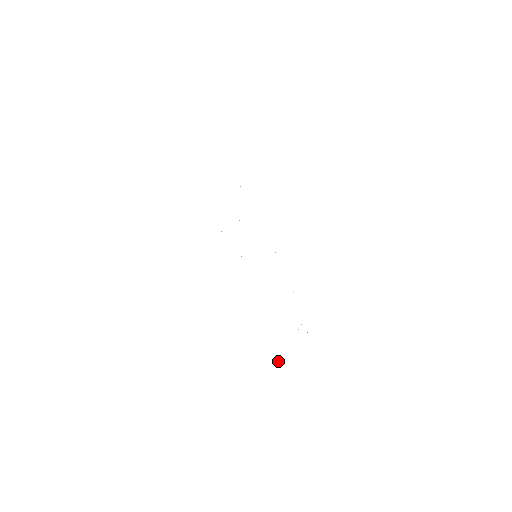
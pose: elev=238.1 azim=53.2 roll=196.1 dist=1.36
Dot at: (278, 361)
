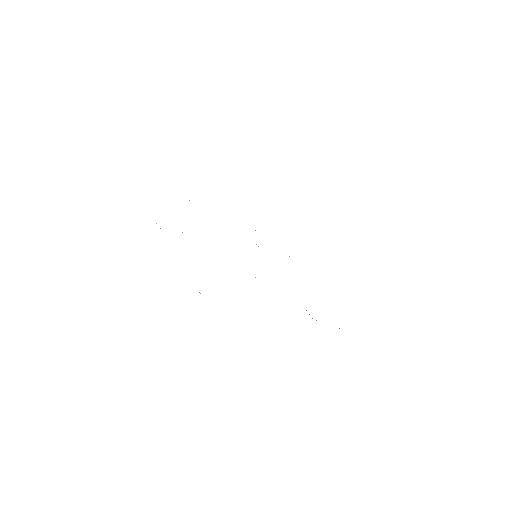
Dot at: occluded
